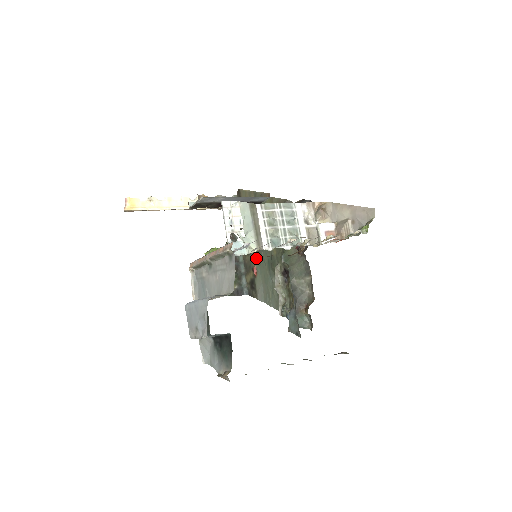
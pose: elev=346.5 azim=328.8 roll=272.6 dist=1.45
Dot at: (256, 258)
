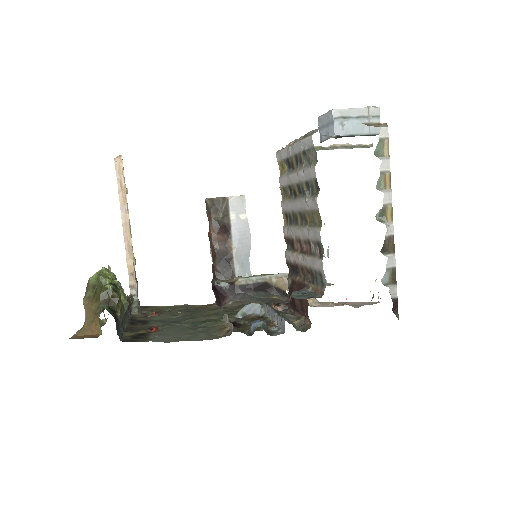
Dot at: (162, 325)
